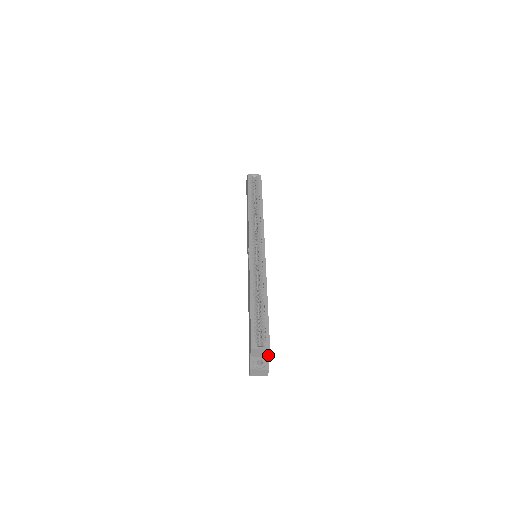
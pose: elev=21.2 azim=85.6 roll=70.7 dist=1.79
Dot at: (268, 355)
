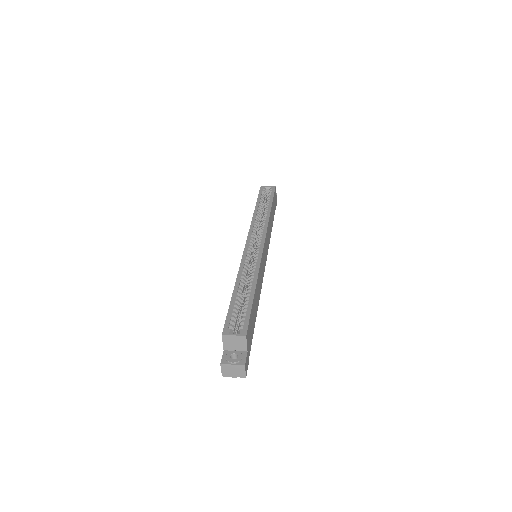
Dot at: (246, 348)
